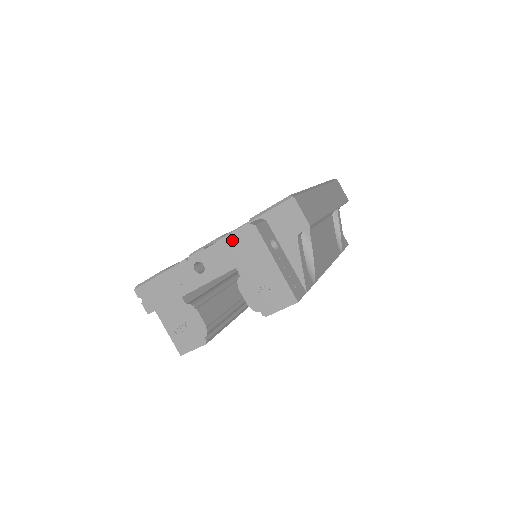
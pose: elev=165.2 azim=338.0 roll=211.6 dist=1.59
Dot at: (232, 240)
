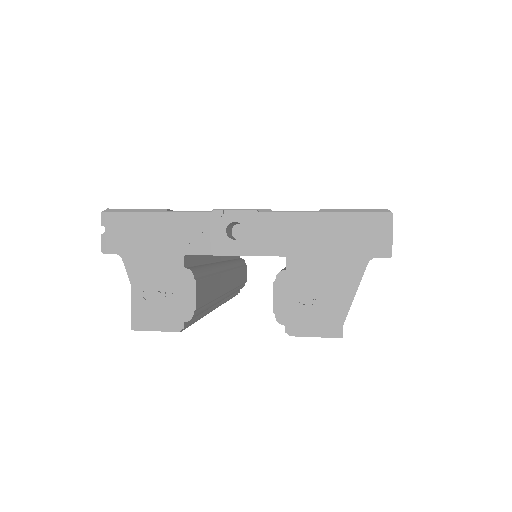
Dot at: (303, 220)
